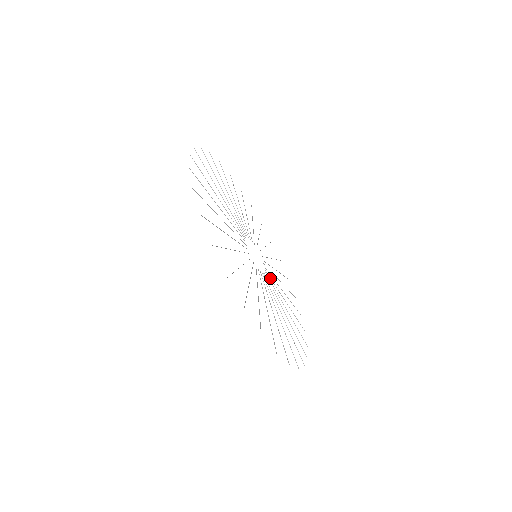
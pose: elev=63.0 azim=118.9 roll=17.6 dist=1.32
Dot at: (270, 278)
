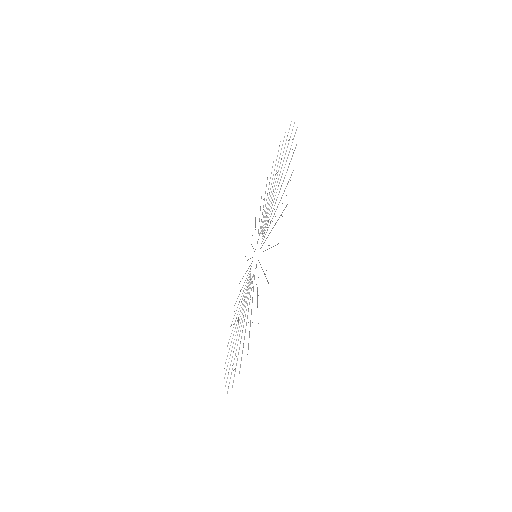
Dot at: (249, 271)
